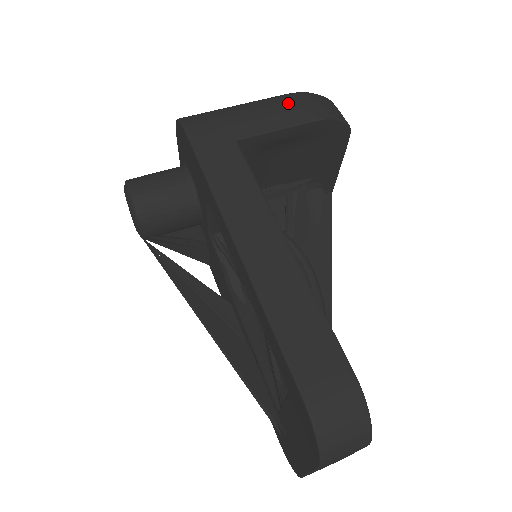
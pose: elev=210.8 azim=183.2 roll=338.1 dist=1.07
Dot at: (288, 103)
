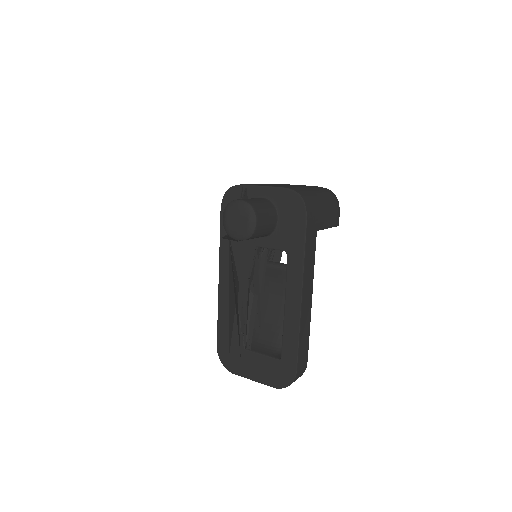
Dot at: (334, 209)
